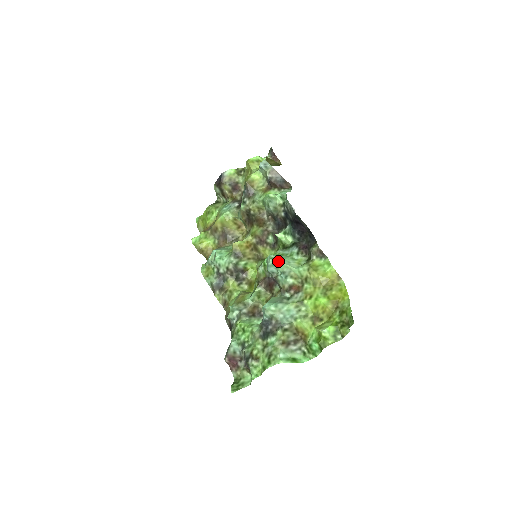
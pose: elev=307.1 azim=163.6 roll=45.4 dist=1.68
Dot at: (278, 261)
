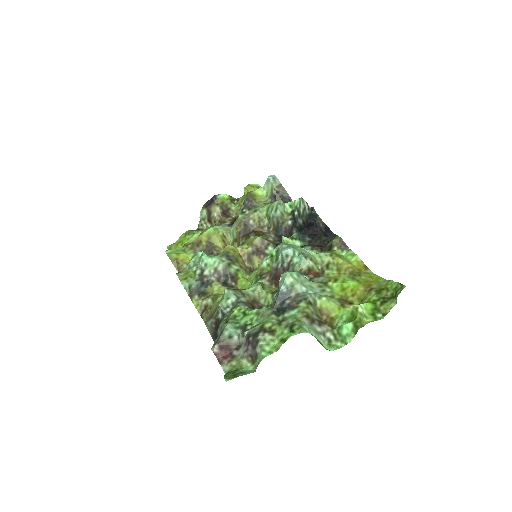
Dot at: (294, 245)
